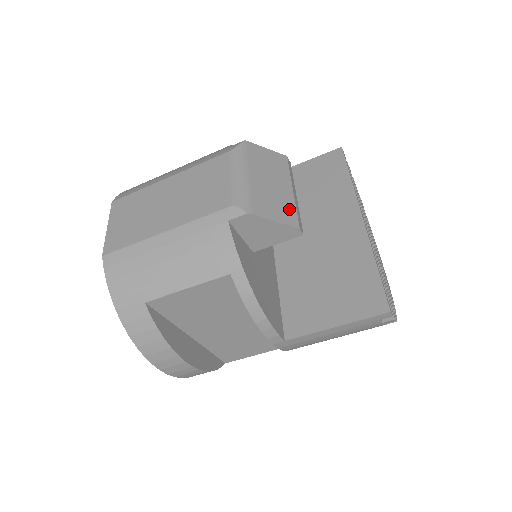
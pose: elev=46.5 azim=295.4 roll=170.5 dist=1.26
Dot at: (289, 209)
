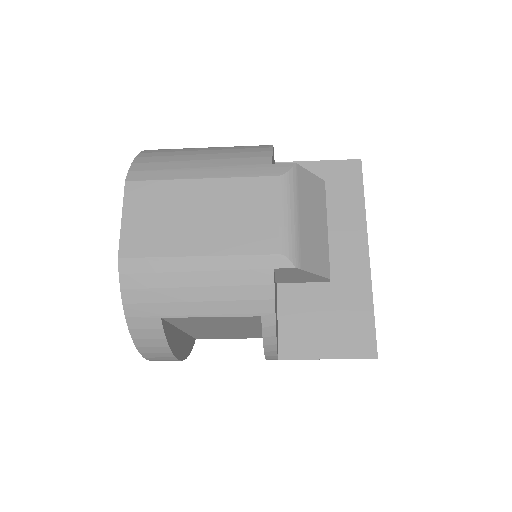
Dot at: (324, 255)
